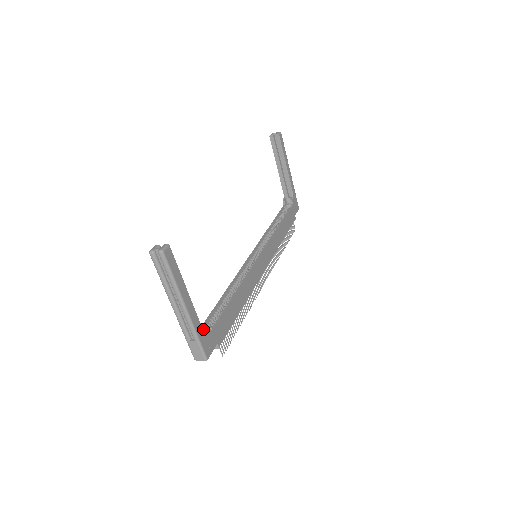
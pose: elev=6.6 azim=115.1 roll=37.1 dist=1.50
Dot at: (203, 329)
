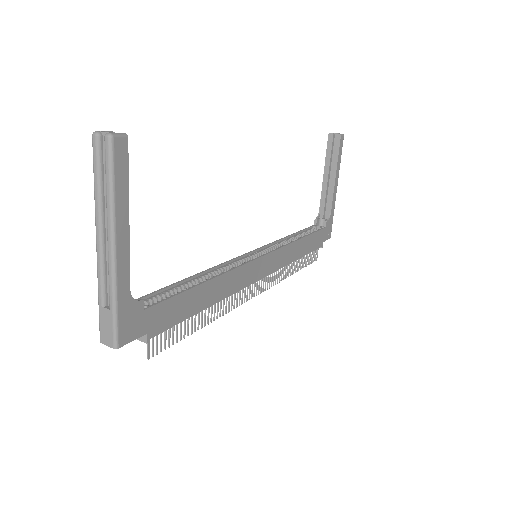
Dot at: (131, 298)
